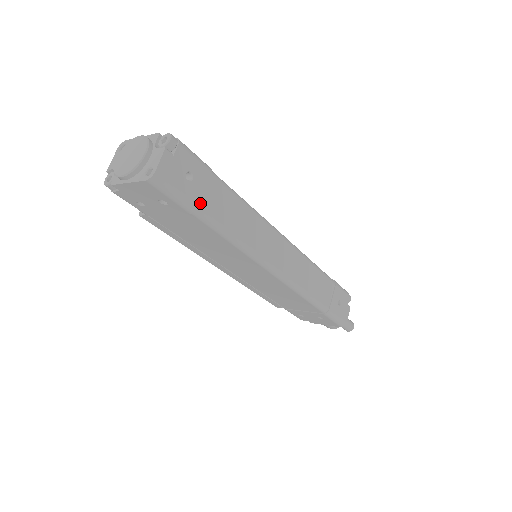
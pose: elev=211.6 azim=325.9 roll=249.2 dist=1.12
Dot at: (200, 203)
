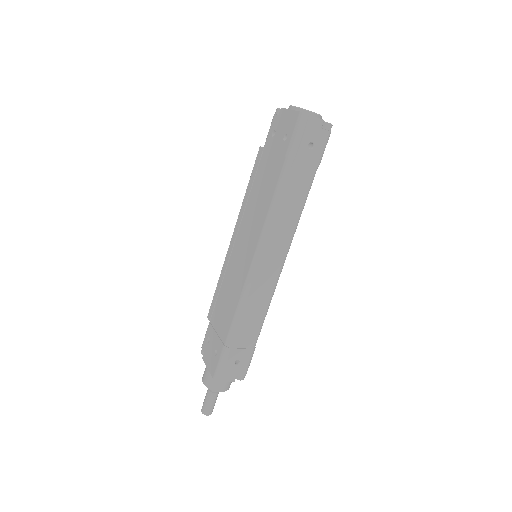
Dot at: (295, 161)
